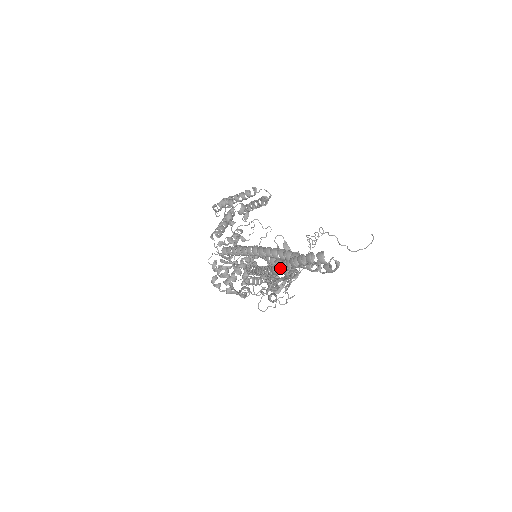
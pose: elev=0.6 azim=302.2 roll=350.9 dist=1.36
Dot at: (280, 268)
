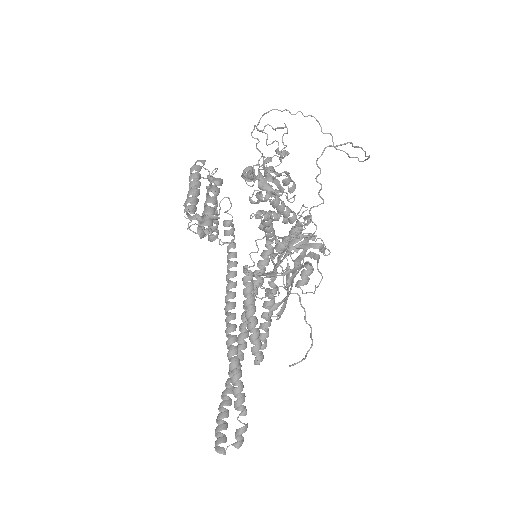
Dot at: (251, 340)
